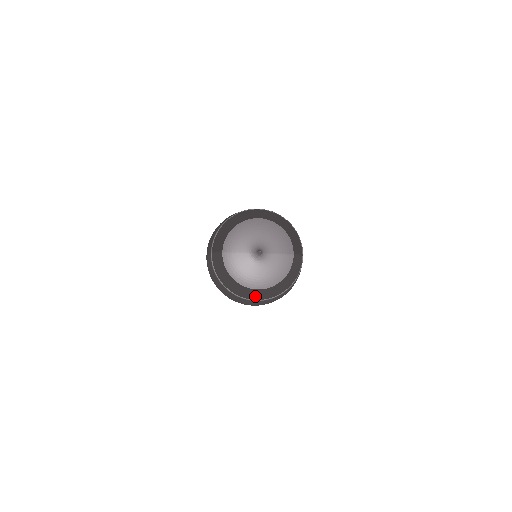
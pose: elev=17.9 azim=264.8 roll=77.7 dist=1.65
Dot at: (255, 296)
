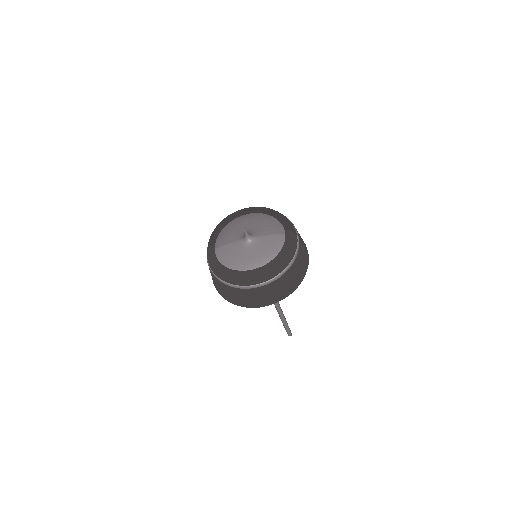
Dot at: (250, 278)
